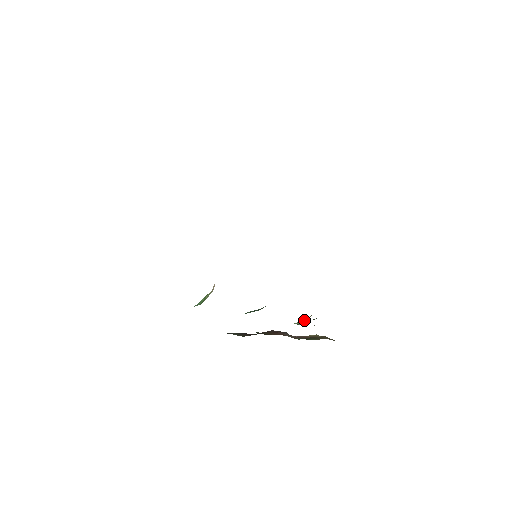
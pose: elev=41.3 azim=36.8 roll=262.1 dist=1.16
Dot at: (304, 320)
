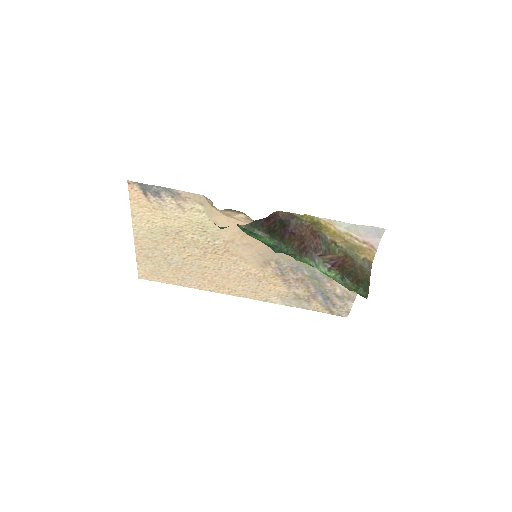
Dot at: occluded
